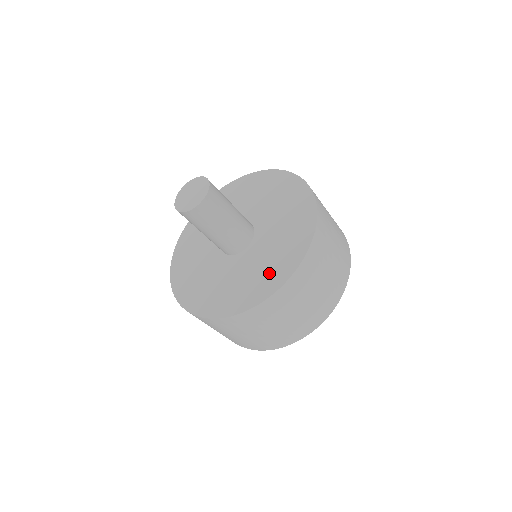
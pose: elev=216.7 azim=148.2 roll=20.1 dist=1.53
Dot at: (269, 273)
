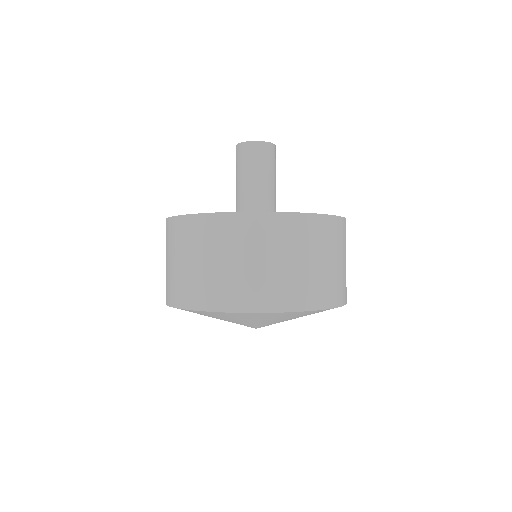
Dot at: occluded
